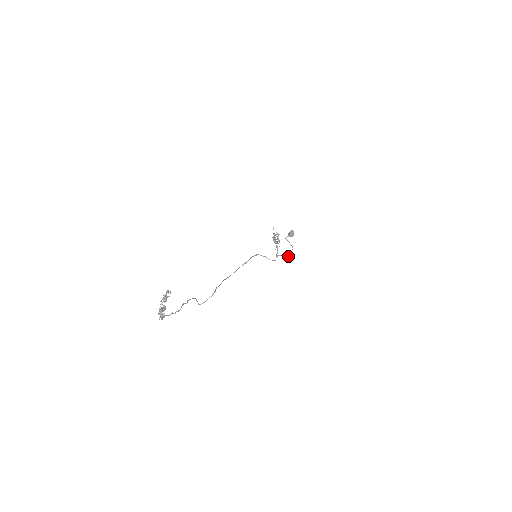
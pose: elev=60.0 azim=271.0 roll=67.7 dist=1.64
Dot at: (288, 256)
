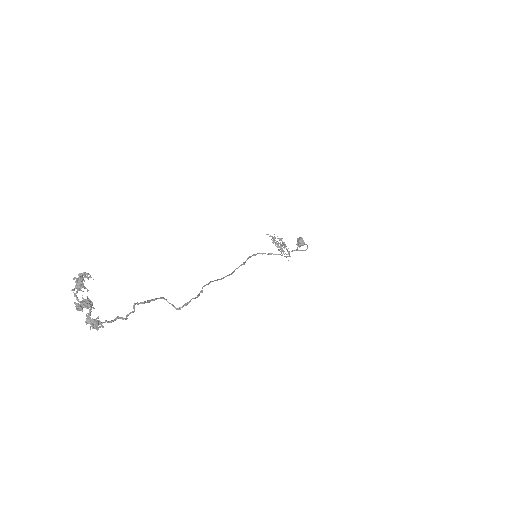
Dot at: (305, 250)
